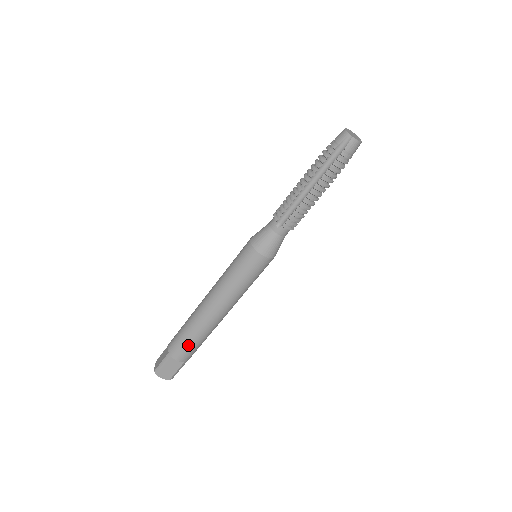
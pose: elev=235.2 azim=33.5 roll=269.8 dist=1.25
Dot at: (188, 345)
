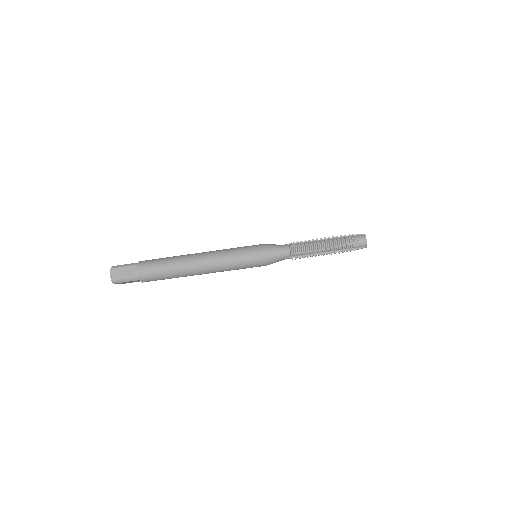
Dot at: (162, 279)
